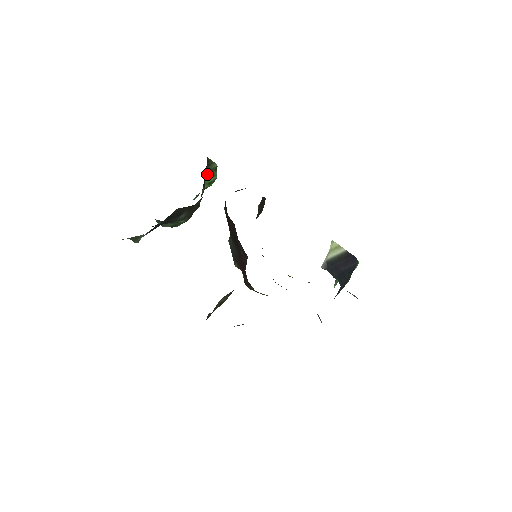
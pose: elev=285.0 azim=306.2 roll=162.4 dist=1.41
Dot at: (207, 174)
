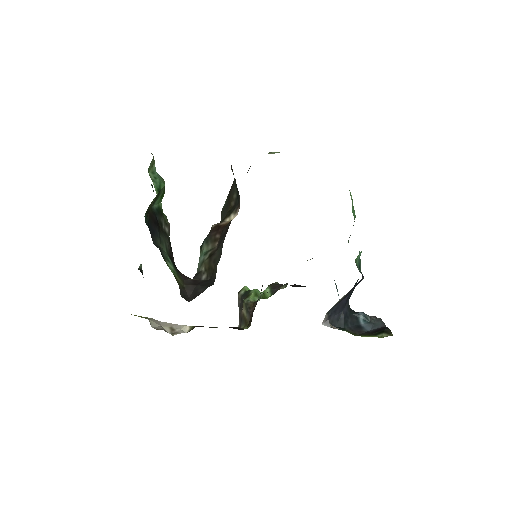
Dot at: (154, 203)
